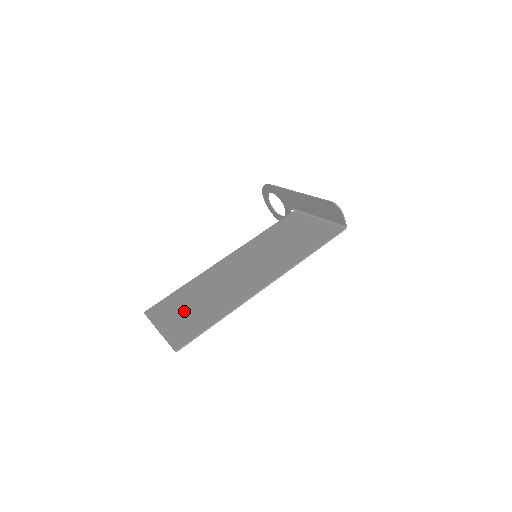
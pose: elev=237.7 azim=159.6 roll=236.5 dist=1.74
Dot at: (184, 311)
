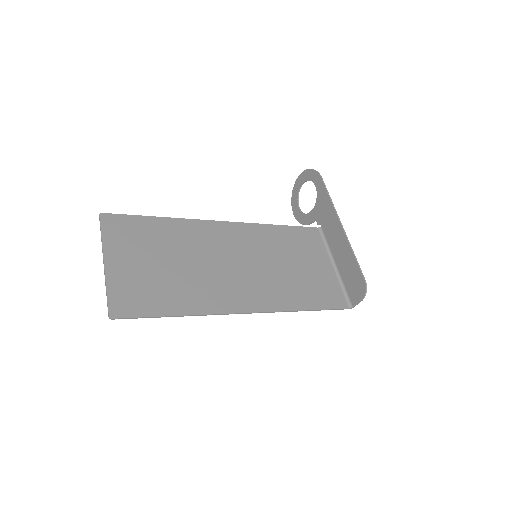
Dot at: (147, 261)
